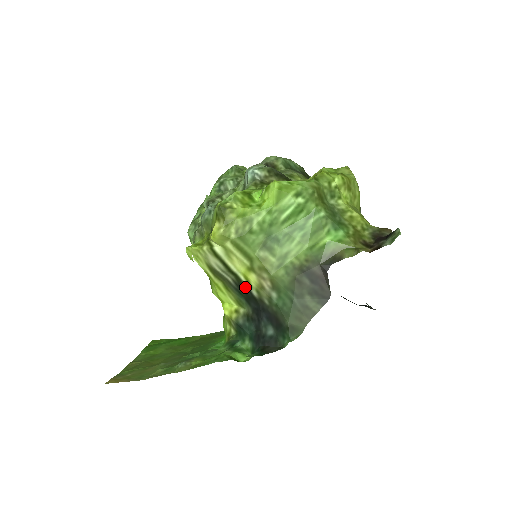
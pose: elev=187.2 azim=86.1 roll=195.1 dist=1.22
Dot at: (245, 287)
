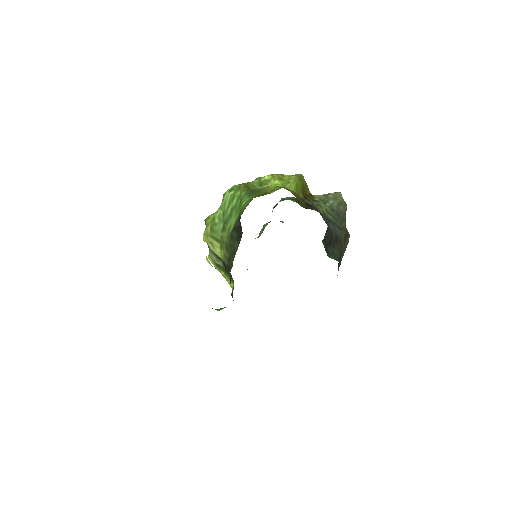
Dot at: (225, 264)
